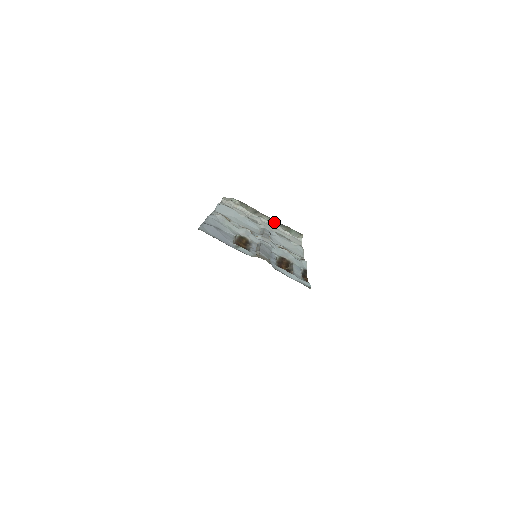
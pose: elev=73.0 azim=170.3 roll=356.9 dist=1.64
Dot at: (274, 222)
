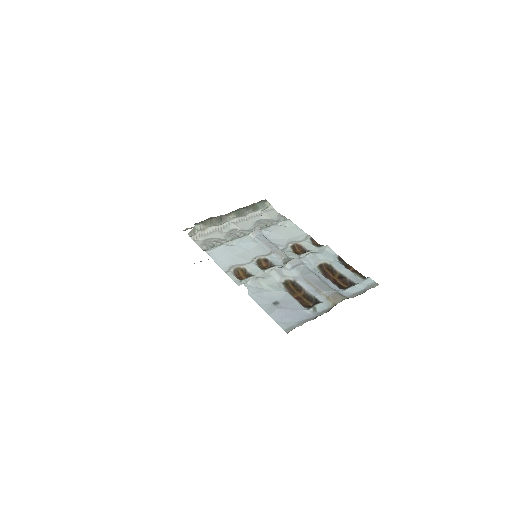
Dot at: (240, 212)
